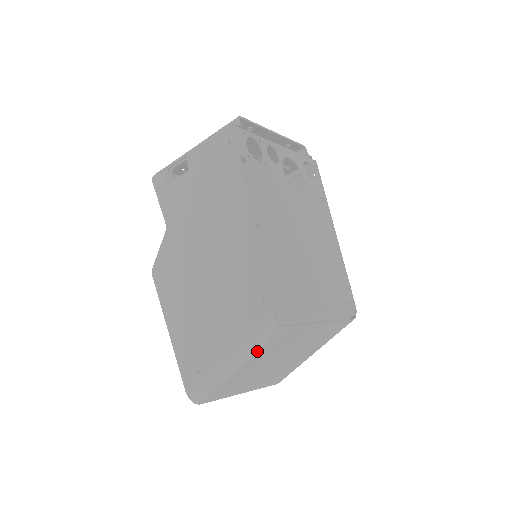
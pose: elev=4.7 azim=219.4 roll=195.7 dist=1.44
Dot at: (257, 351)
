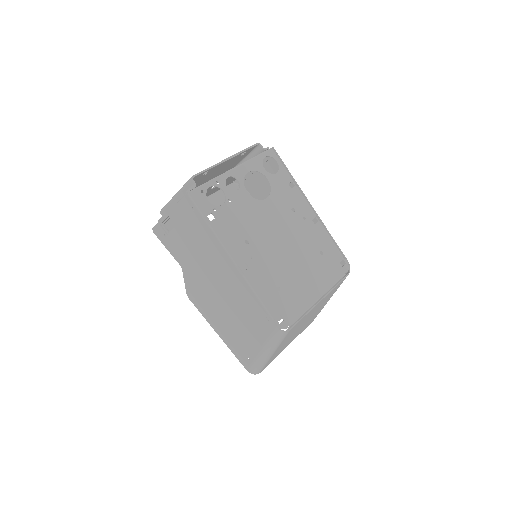
Dot at: (280, 344)
